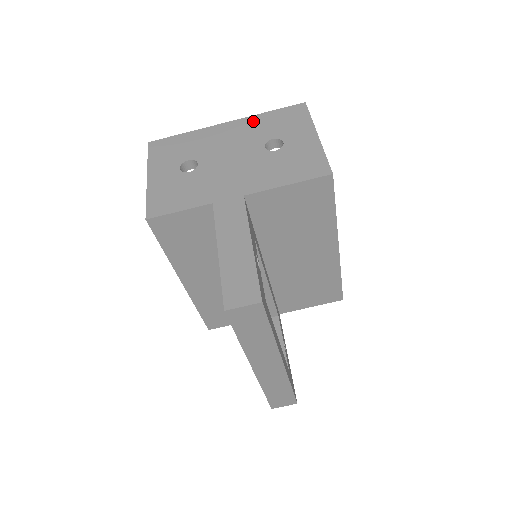
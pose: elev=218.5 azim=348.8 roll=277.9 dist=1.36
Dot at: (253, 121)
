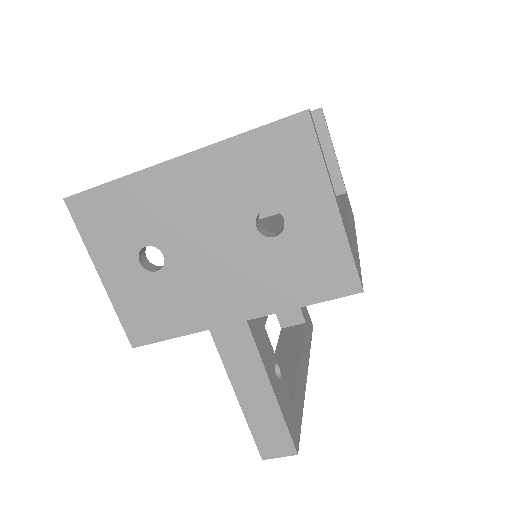
Dot at: (223, 159)
